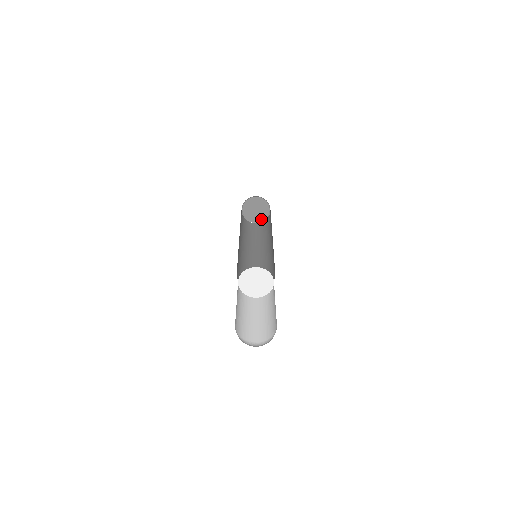
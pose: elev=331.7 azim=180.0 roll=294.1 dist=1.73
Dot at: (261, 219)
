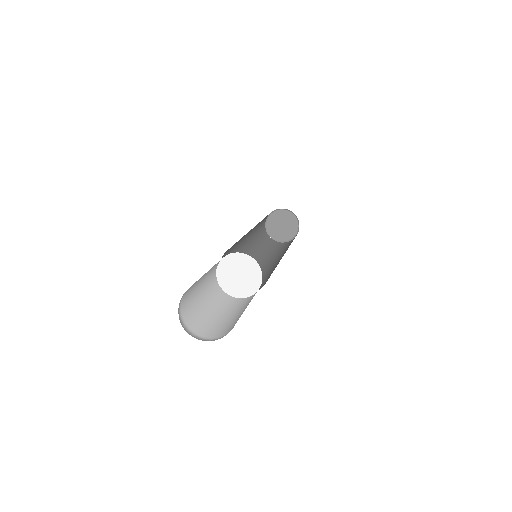
Dot at: (295, 231)
